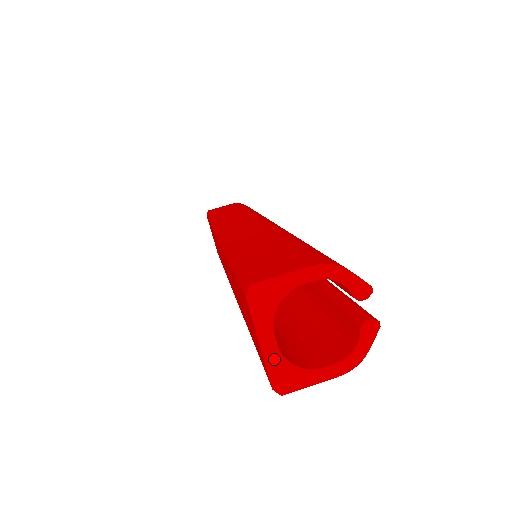
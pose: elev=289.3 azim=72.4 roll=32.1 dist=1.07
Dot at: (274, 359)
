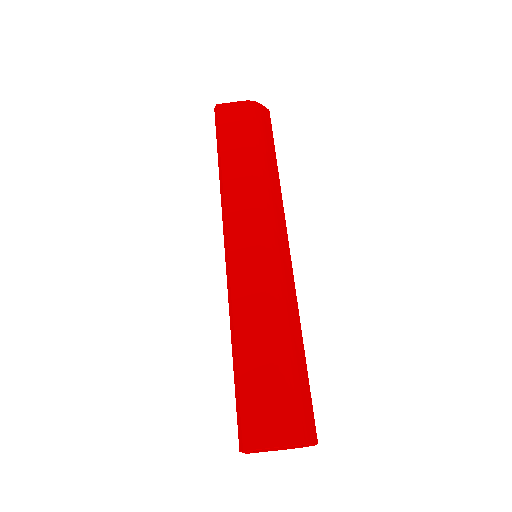
Dot at: (250, 452)
